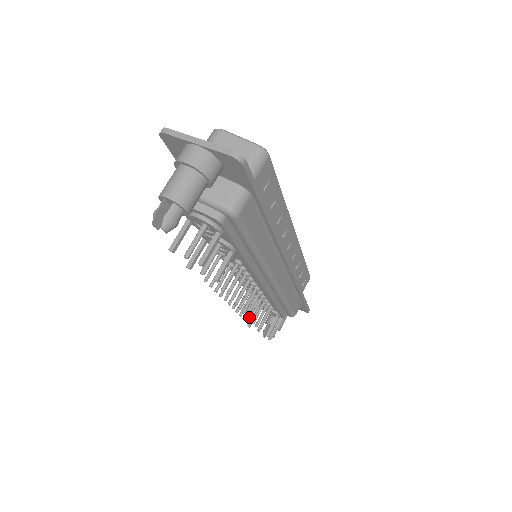
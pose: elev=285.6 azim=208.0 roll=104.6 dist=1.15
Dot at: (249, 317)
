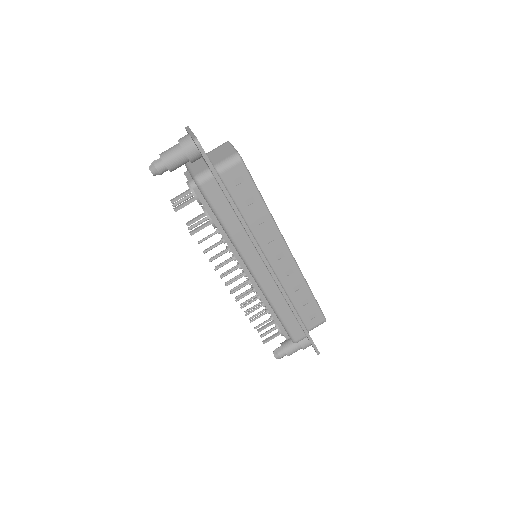
Dot at: (253, 316)
